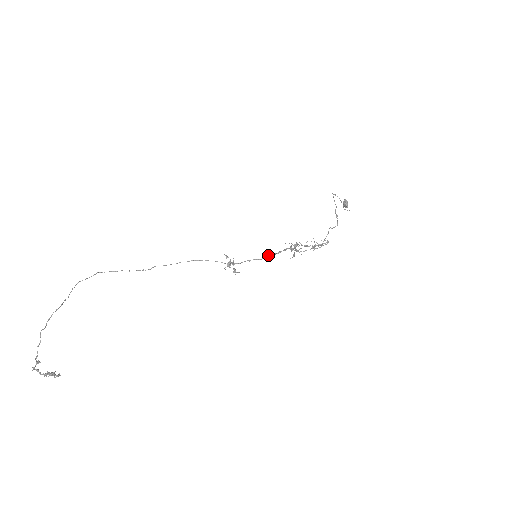
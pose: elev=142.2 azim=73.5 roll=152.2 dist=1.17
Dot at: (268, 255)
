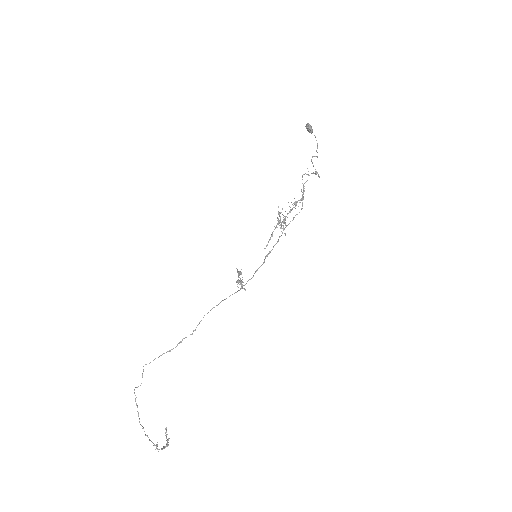
Dot at: (268, 253)
